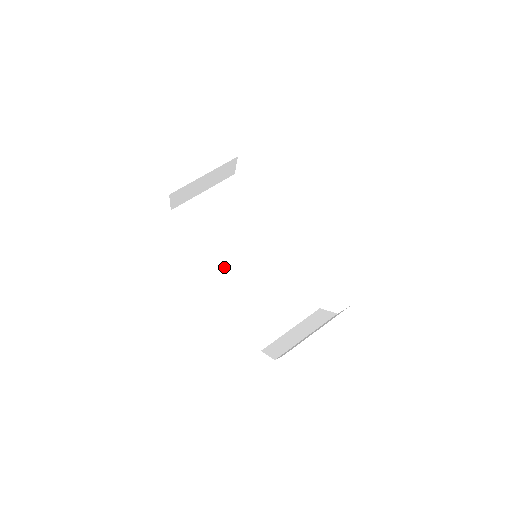
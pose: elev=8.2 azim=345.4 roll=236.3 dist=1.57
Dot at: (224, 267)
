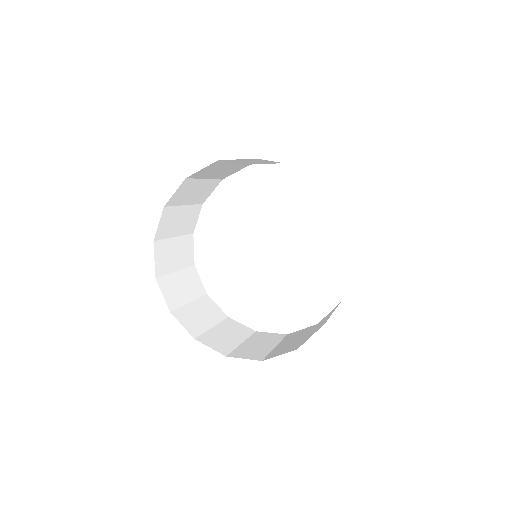
Dot at: (170, 266)
